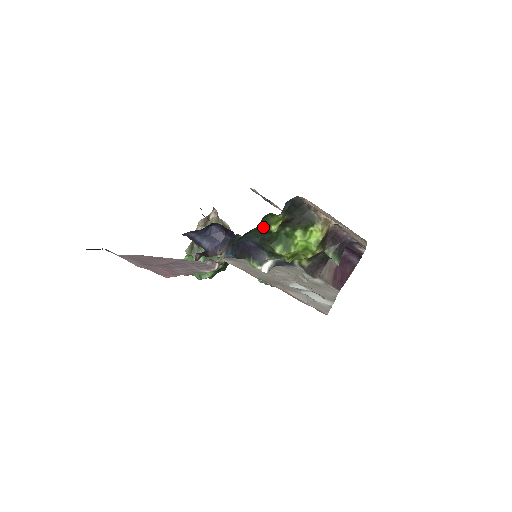
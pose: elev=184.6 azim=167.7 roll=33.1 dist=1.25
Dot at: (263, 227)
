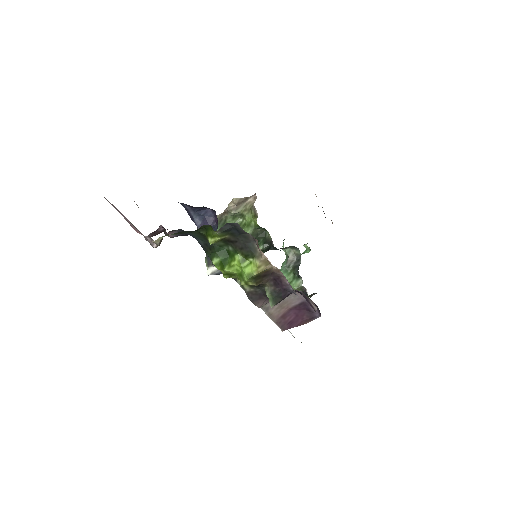
Dot at: (204, 234)
